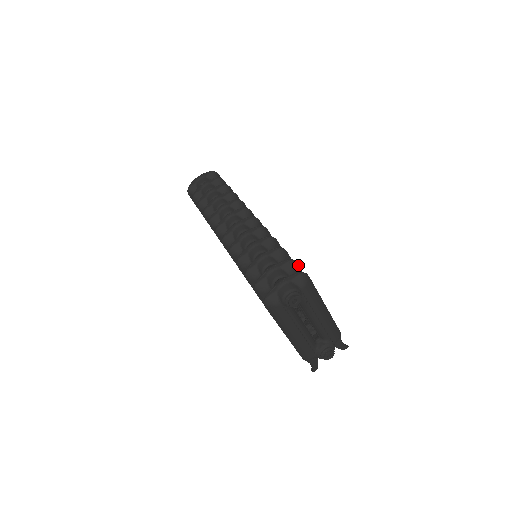
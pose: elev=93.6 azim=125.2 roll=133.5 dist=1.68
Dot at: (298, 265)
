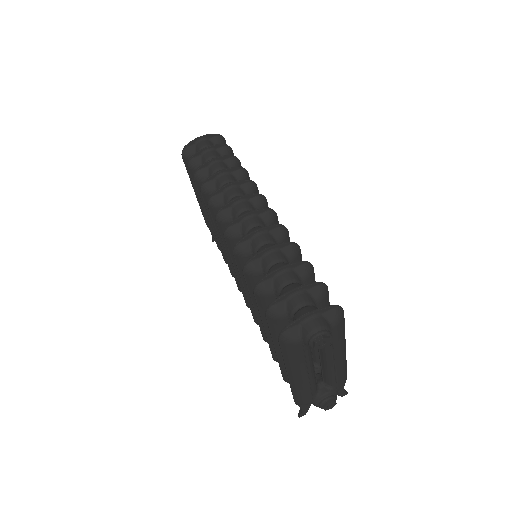
Dot at: (328, 291)
